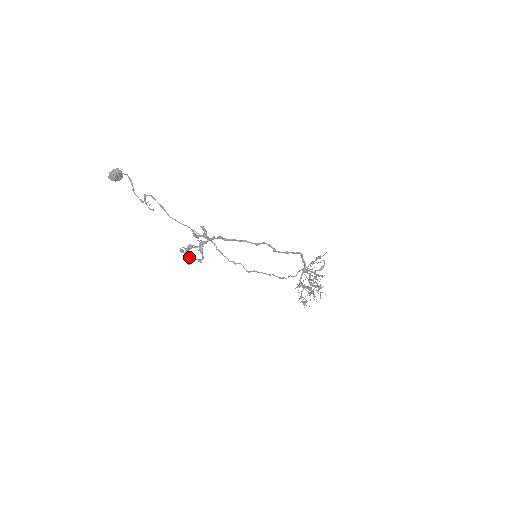
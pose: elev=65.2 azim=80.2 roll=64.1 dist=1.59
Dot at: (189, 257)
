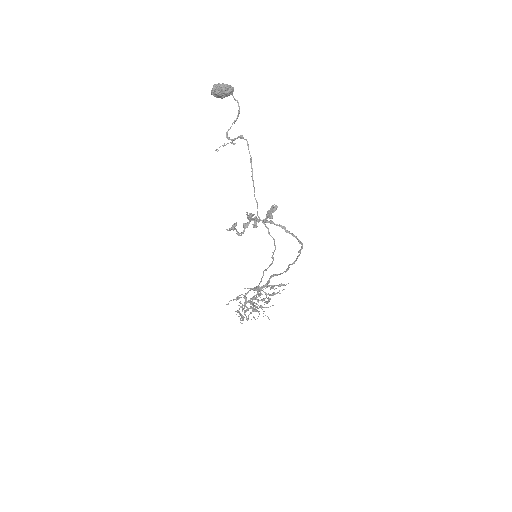
Dot at: (236, 224)
